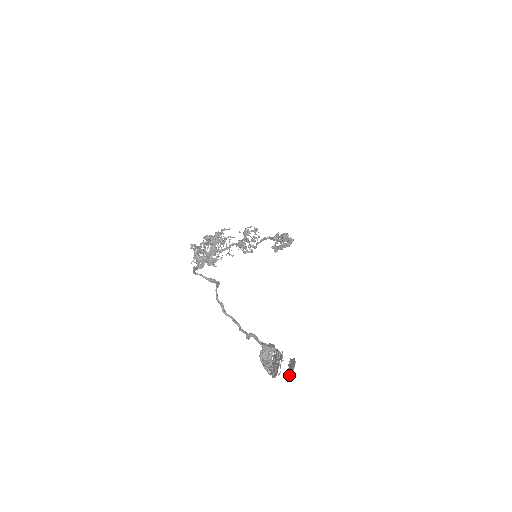
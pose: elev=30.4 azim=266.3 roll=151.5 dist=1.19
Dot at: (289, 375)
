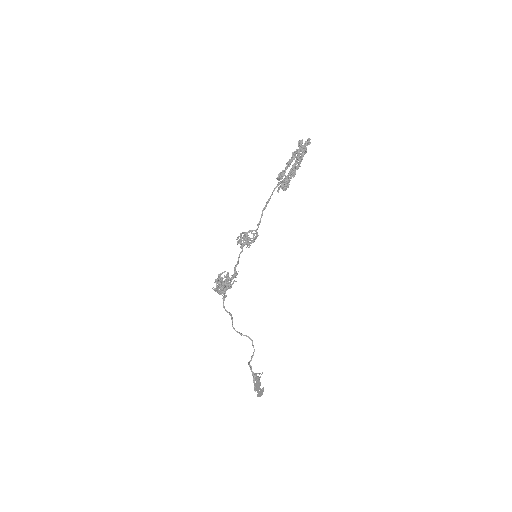
Dot at: (262, 393)
